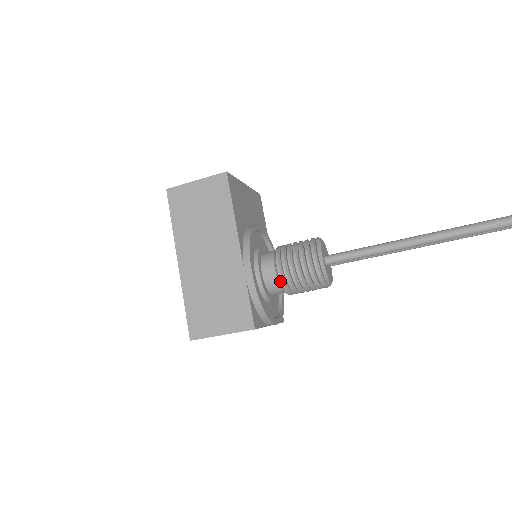
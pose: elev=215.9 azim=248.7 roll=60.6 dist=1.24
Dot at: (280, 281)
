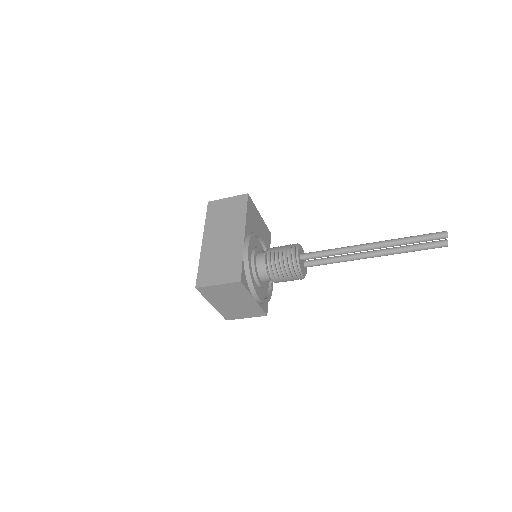
Dot at: (267, 264)
